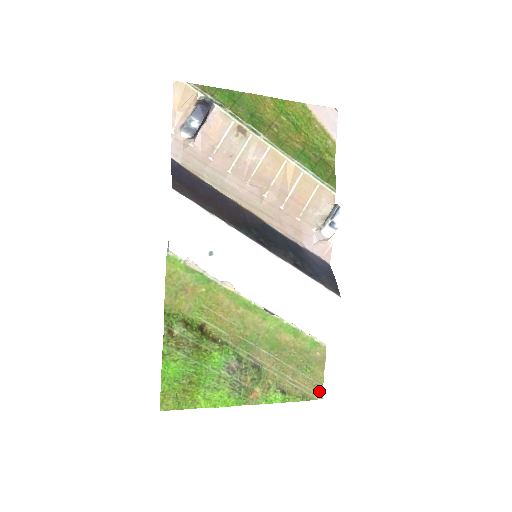
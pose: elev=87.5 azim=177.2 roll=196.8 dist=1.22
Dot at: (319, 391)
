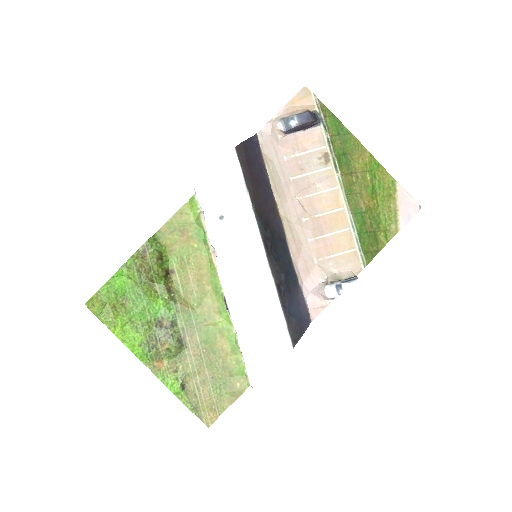
Dot at: (212, 418)
